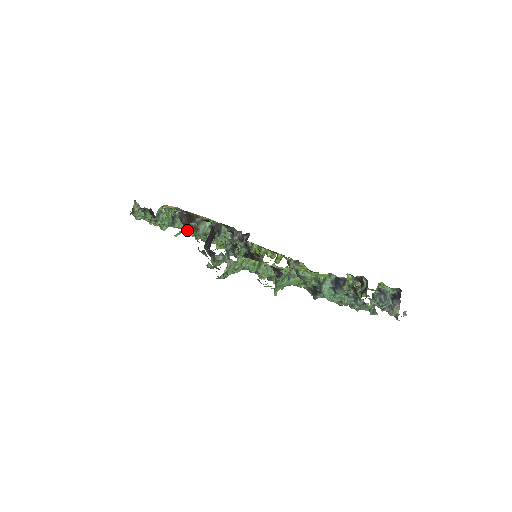
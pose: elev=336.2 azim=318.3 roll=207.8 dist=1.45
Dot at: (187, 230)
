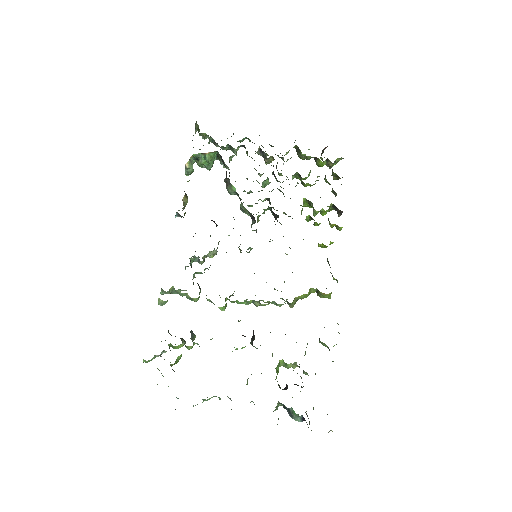
Dot at: occluded
